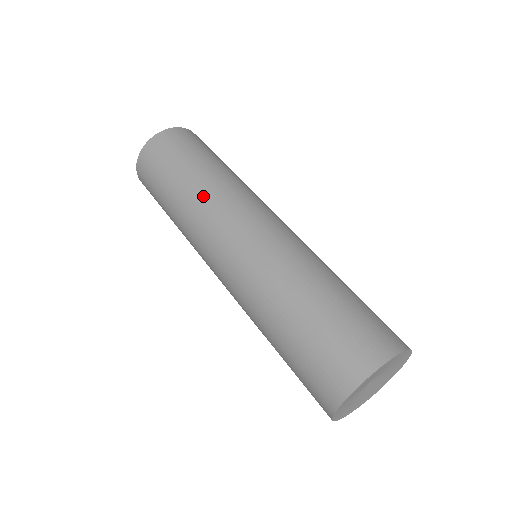
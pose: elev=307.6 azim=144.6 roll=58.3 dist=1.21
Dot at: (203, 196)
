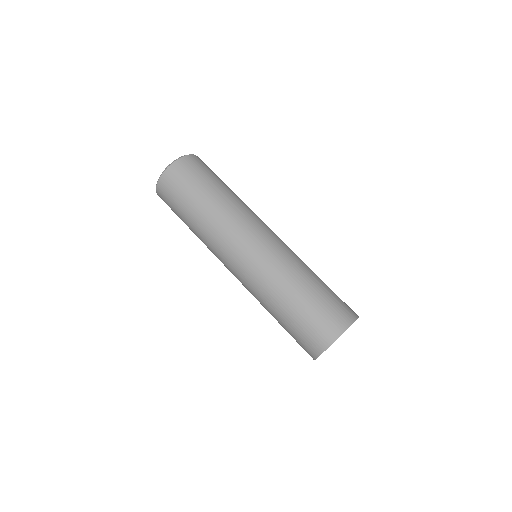
Dot at: (211, 228)
